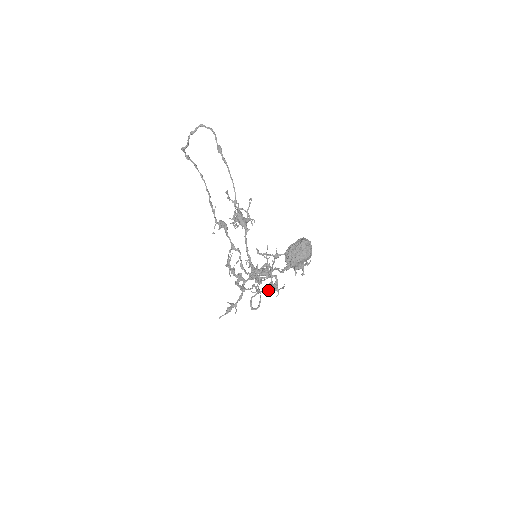
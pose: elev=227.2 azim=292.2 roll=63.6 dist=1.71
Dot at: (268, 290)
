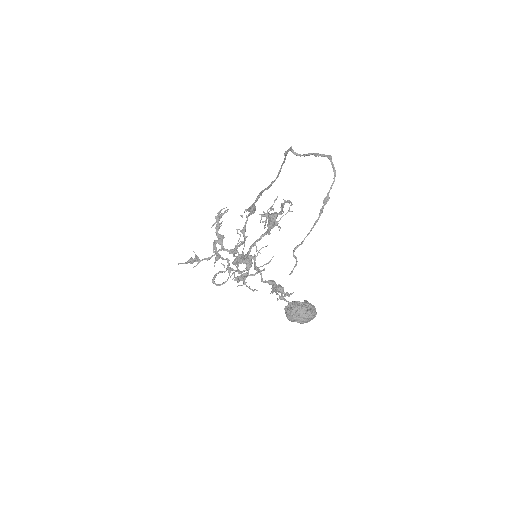
Dot at: (239, 281)
